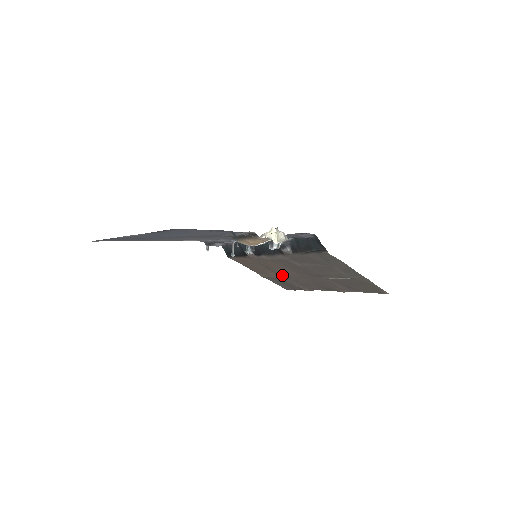
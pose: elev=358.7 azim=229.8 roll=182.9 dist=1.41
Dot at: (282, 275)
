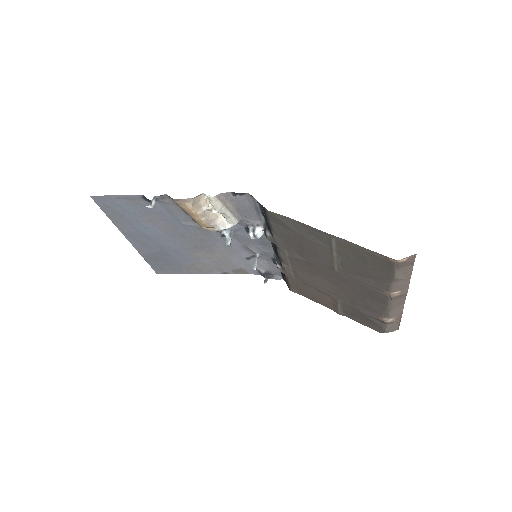
Dot at: (335, 296)
